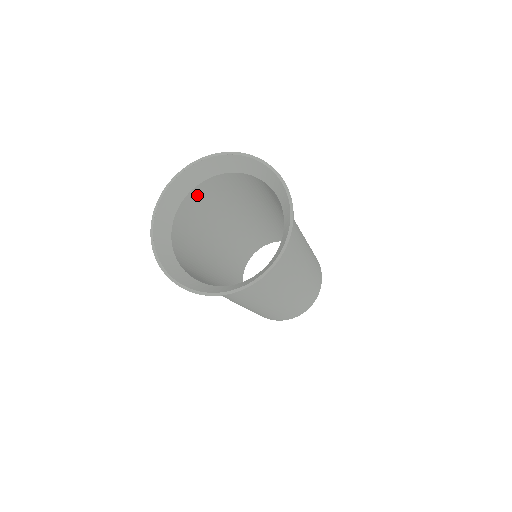
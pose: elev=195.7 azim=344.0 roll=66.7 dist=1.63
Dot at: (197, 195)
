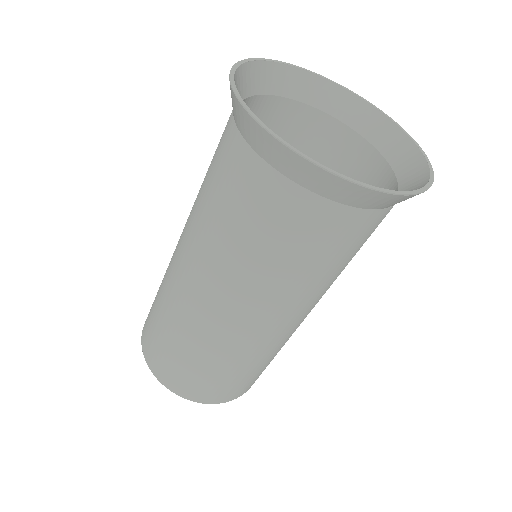
Dot at: (315, 128)
